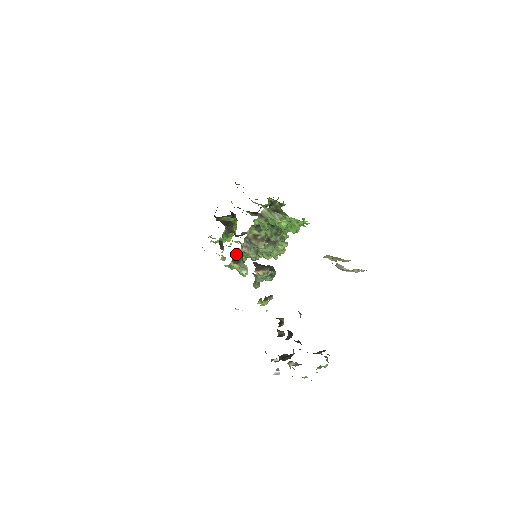
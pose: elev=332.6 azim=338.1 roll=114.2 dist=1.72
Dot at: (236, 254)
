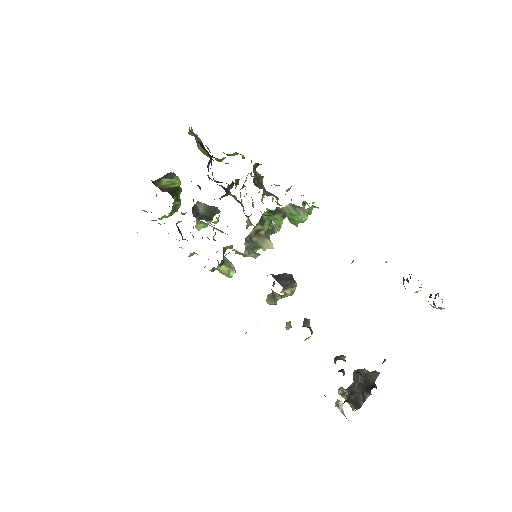
Dot at: (225, 255)
